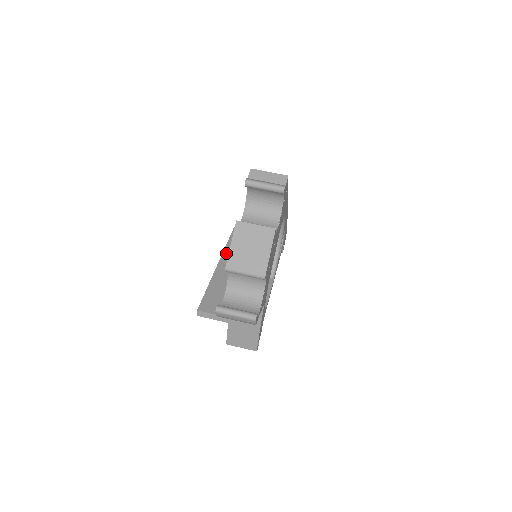
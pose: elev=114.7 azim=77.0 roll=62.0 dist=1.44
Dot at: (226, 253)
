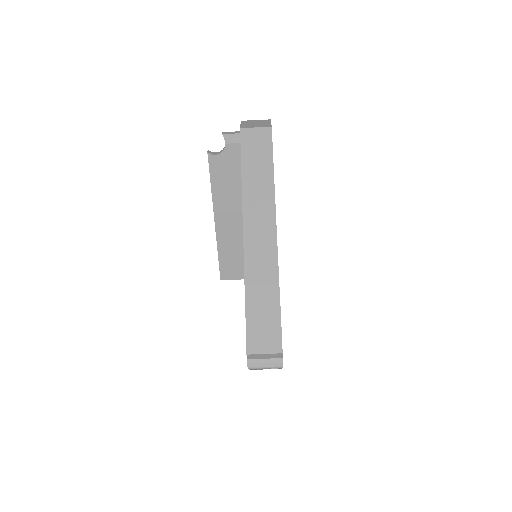
Dot at: (216, 204)
